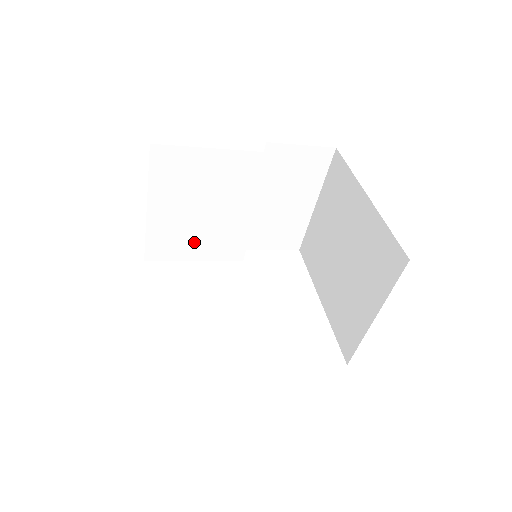
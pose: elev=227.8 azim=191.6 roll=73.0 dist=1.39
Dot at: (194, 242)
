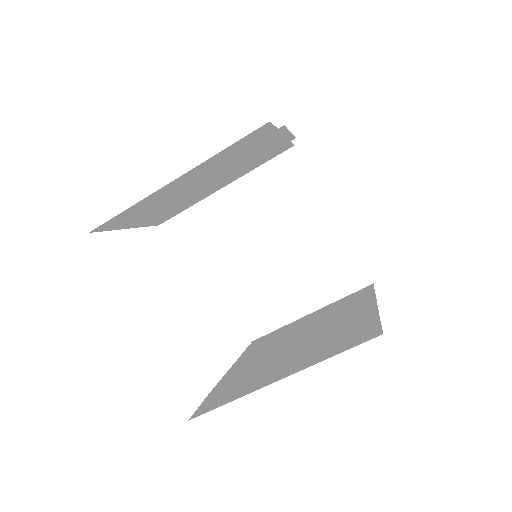
Dot at: (154, 211)
